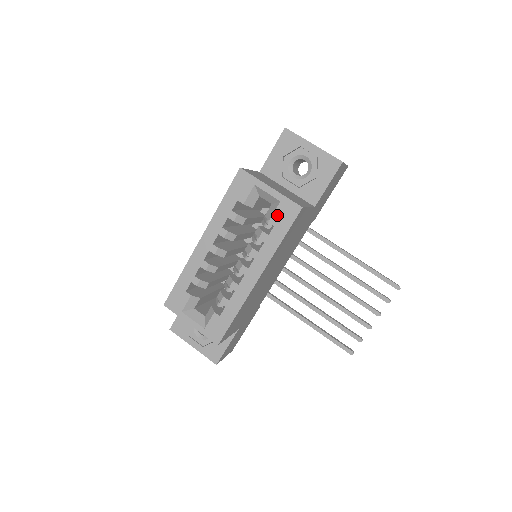
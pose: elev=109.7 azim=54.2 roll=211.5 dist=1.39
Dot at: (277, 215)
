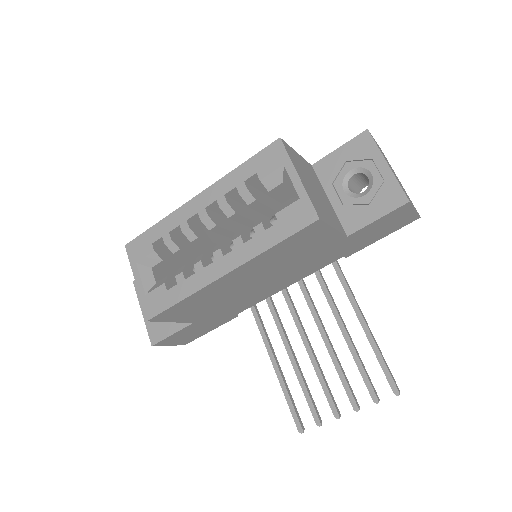
Dot at: (287, 212)
